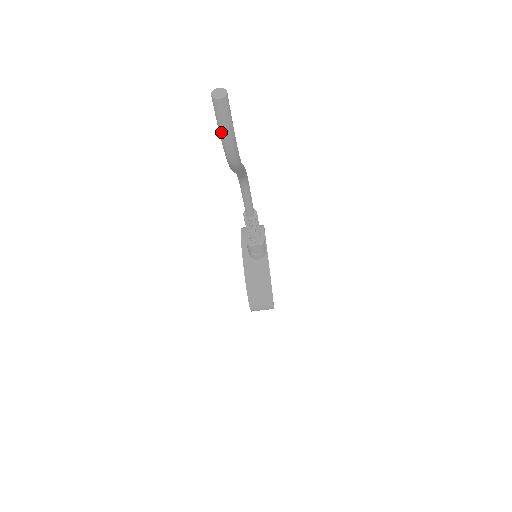
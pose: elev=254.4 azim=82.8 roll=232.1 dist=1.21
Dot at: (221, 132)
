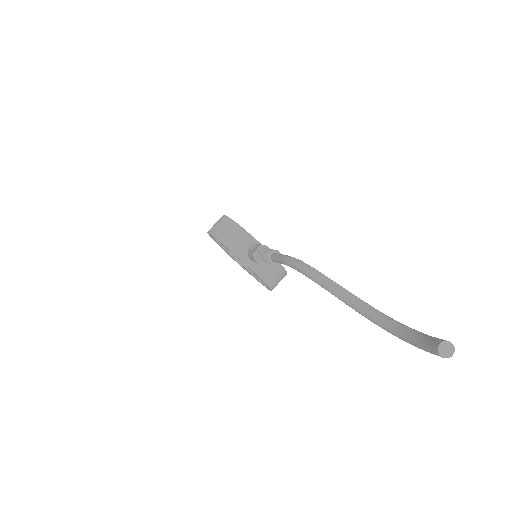
Dot at: (424, 350)
